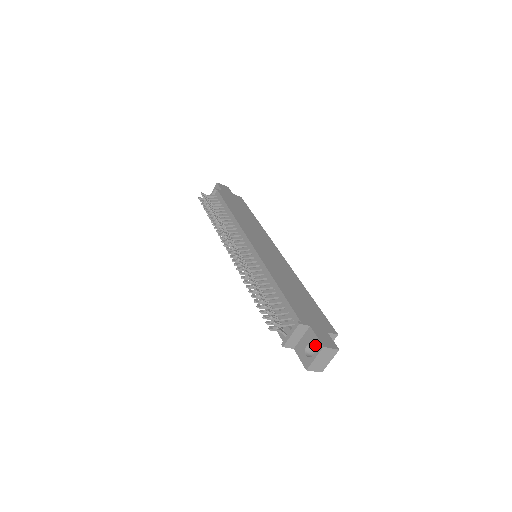
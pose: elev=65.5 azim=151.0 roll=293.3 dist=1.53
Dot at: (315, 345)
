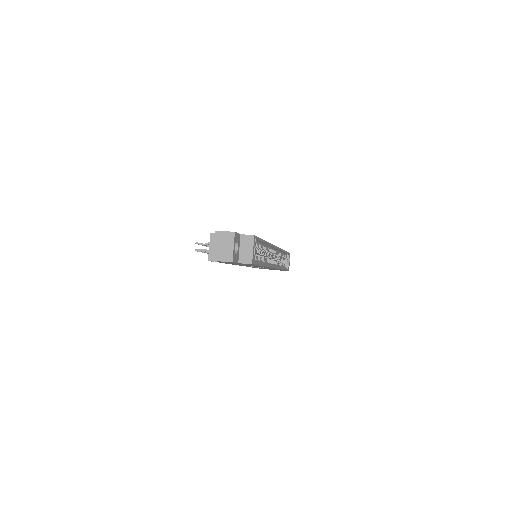
Dot at: occluded
